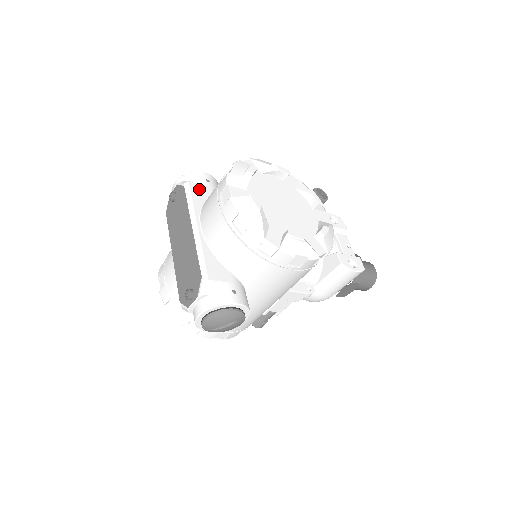
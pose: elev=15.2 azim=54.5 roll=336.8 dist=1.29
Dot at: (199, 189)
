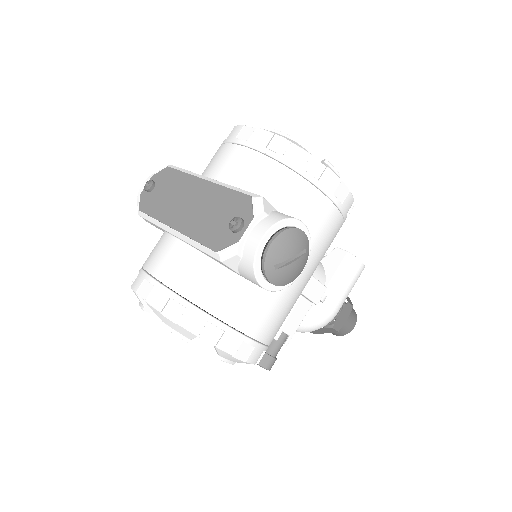
Dot at: occluded
